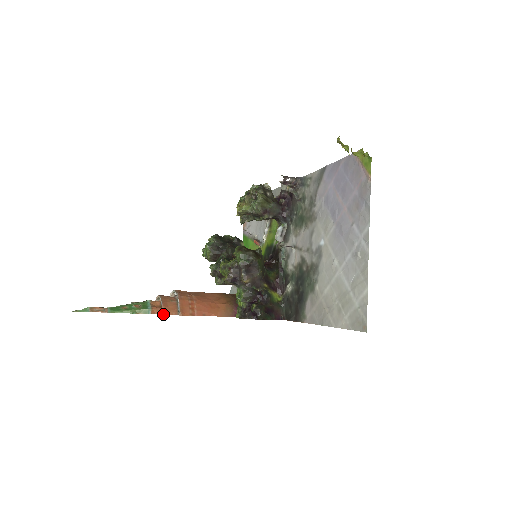
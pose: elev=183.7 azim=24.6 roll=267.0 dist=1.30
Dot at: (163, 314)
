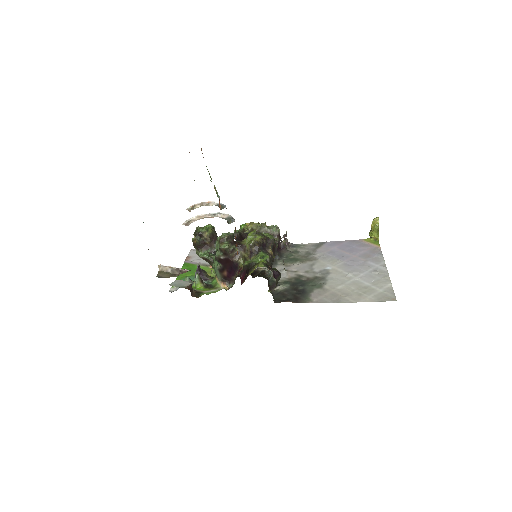
Dot at: (226, 208)
